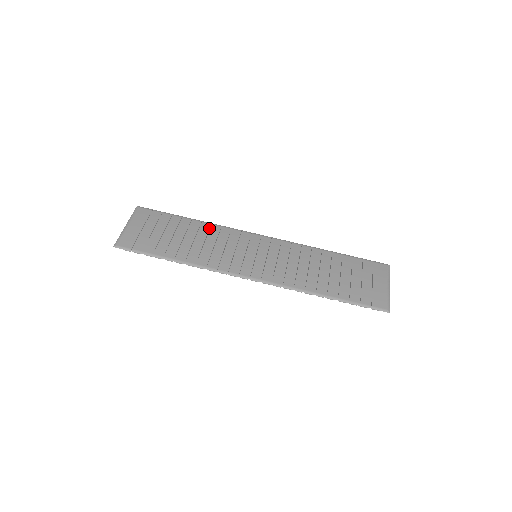
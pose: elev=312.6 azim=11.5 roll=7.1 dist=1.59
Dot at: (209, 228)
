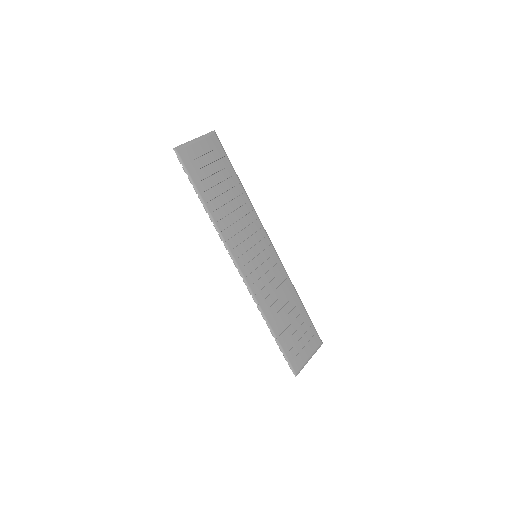
Dot at: (246, 202)
